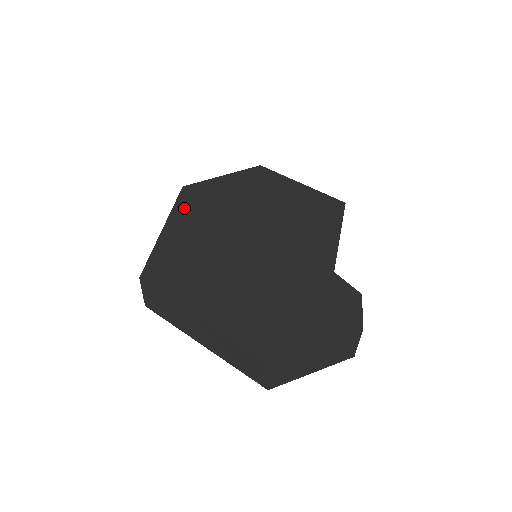
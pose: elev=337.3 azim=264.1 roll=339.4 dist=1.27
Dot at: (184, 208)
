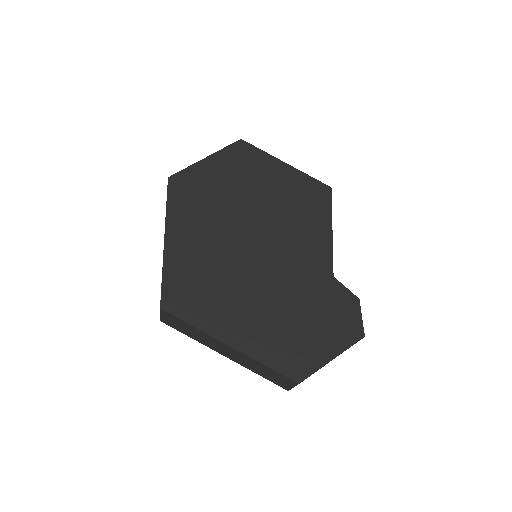
Dot at: (178, 210)
